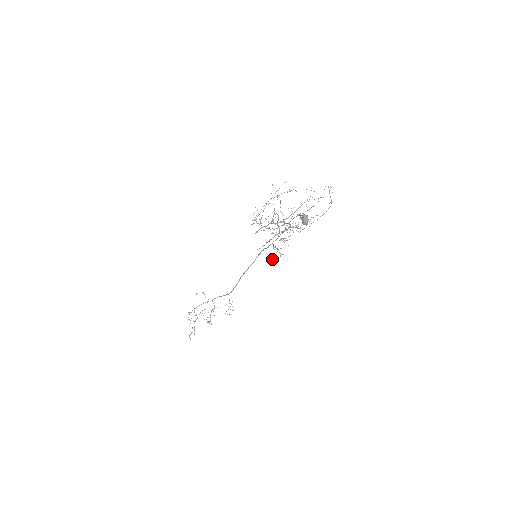
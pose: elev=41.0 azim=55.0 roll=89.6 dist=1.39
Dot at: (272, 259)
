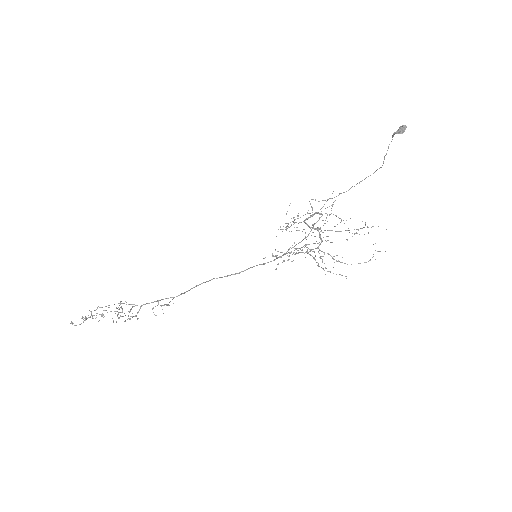
Dot at: occluded
